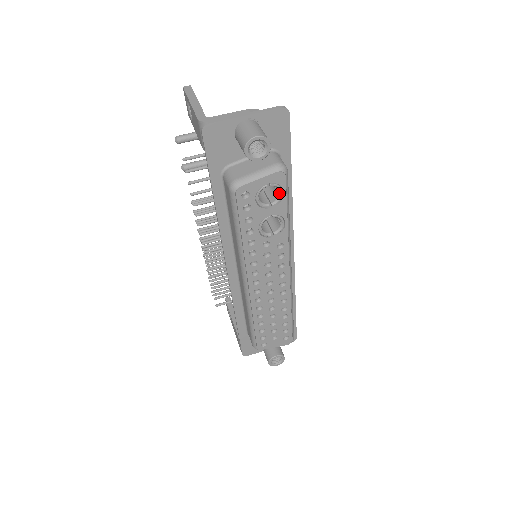
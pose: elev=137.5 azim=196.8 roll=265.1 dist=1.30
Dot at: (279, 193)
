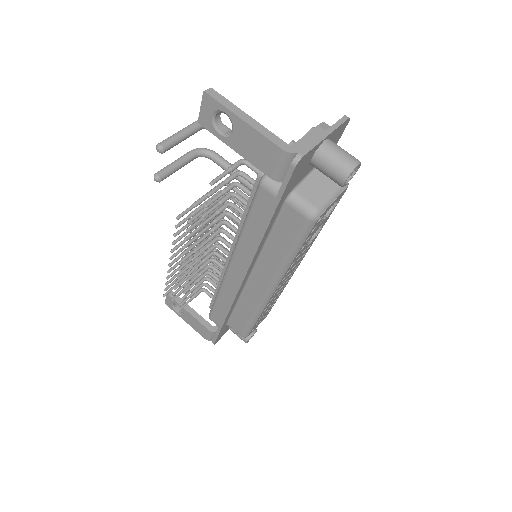
Dot at: occluded
